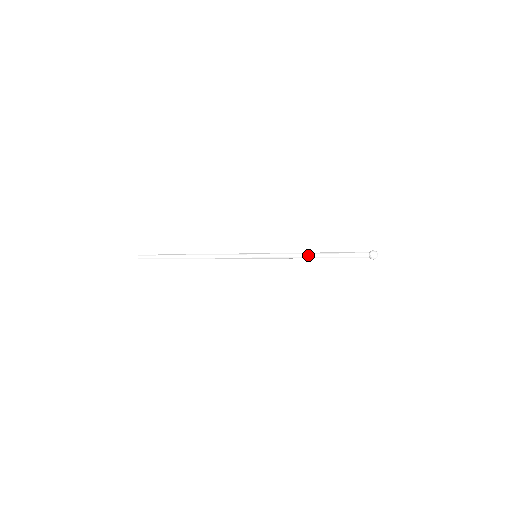
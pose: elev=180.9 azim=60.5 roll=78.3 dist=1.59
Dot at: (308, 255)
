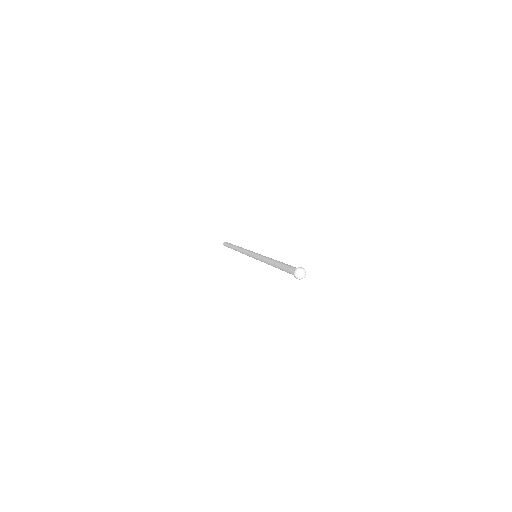
Dot at: (271, 265)
